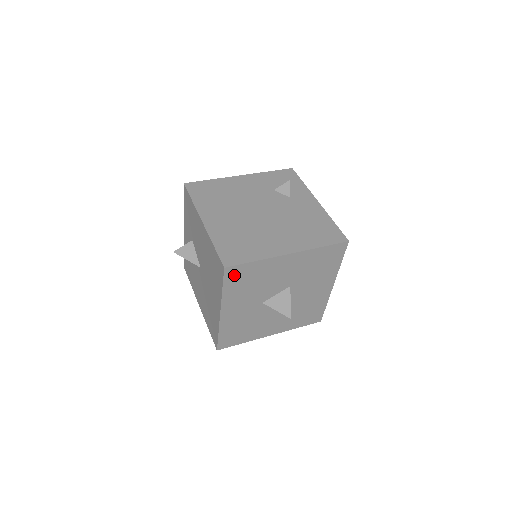
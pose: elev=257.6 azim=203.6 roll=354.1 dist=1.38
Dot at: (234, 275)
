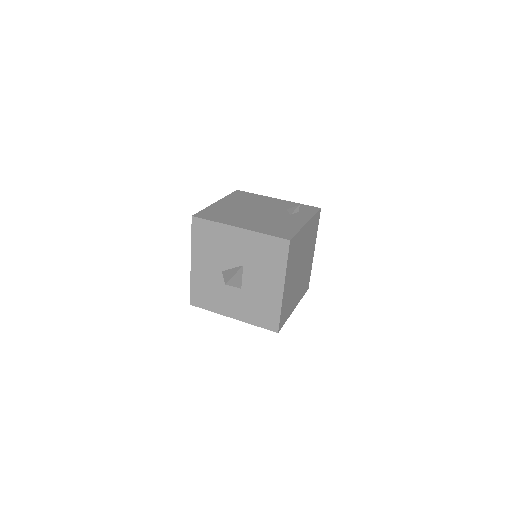
Dot at: (199, 227)
